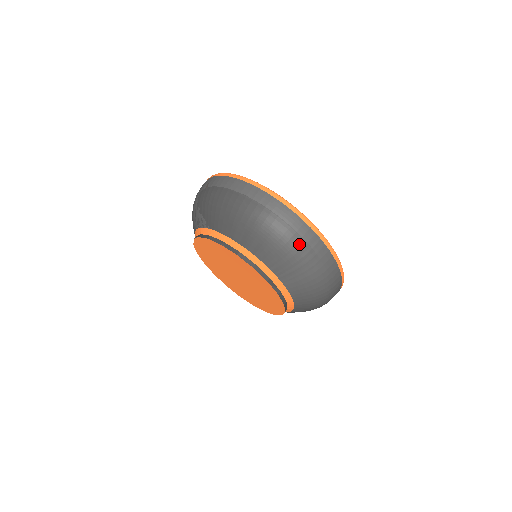
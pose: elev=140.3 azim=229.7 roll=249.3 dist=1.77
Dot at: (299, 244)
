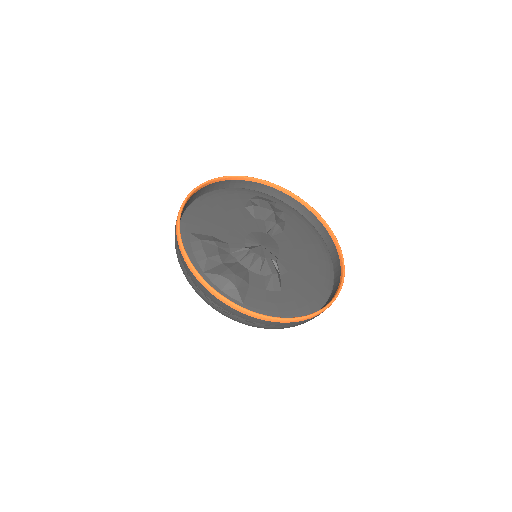
Dot at: (266, 328)
